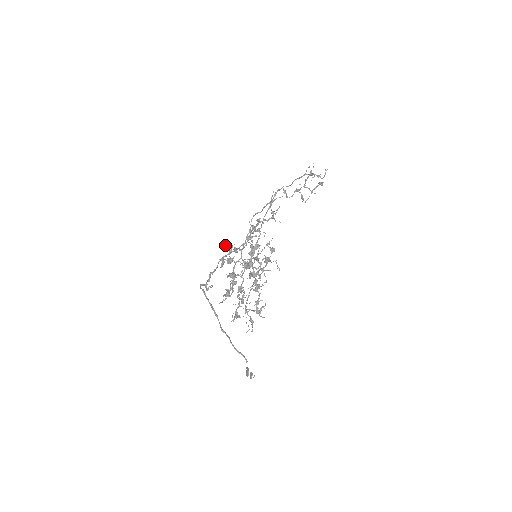
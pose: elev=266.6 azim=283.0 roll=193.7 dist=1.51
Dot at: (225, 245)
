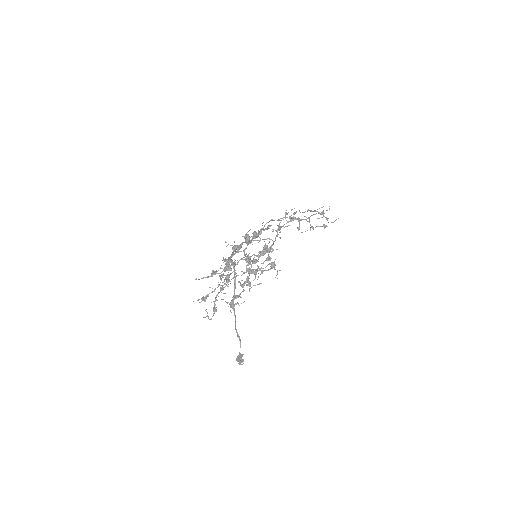
Dot at: occluded
